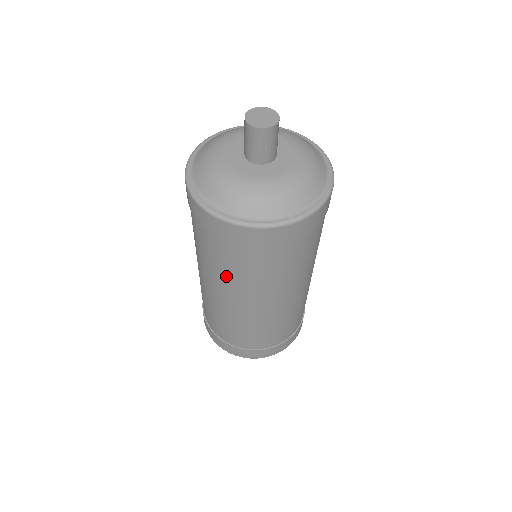
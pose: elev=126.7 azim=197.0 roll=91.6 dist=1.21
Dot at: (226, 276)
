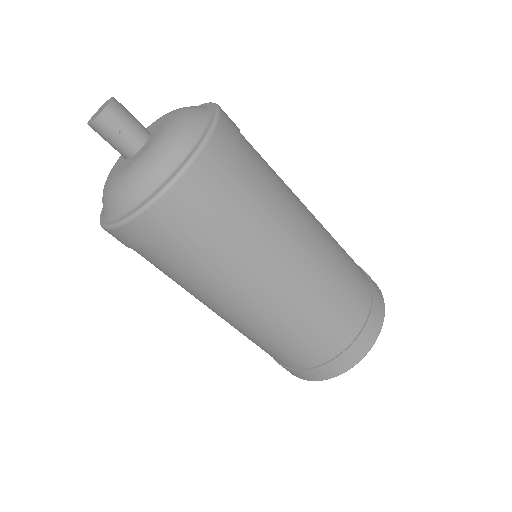
Dot at: (197, 288)
